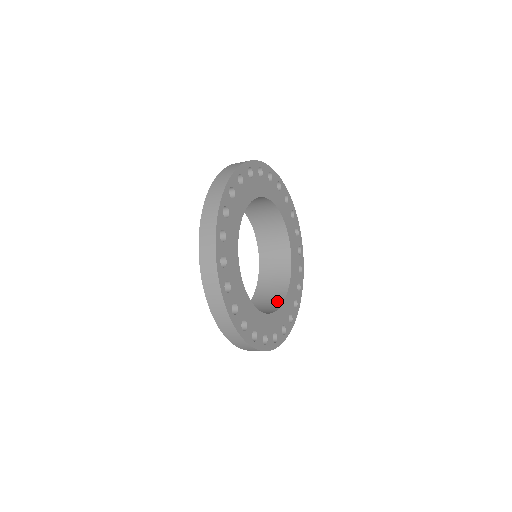
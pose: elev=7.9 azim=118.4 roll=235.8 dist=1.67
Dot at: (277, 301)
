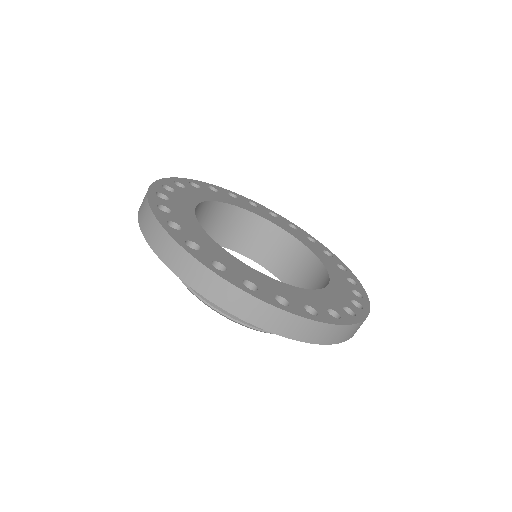
Dot at: (321, 278)
